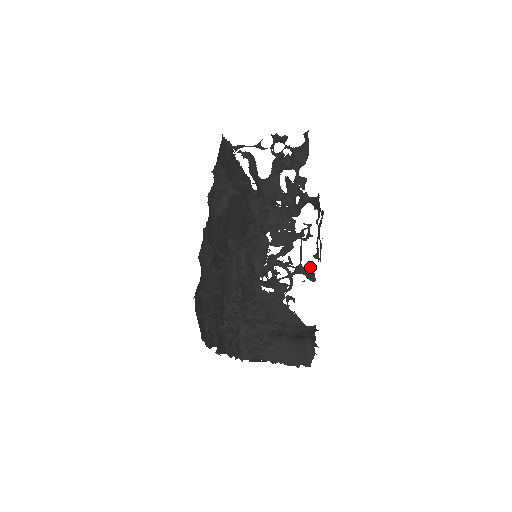
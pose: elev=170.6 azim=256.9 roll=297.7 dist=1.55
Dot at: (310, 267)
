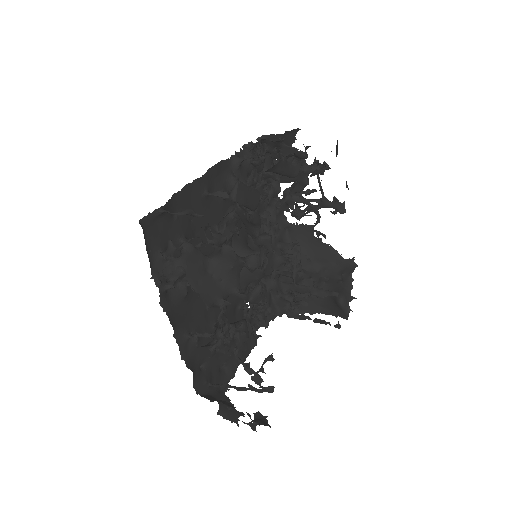
Dot at: (336, 200)
